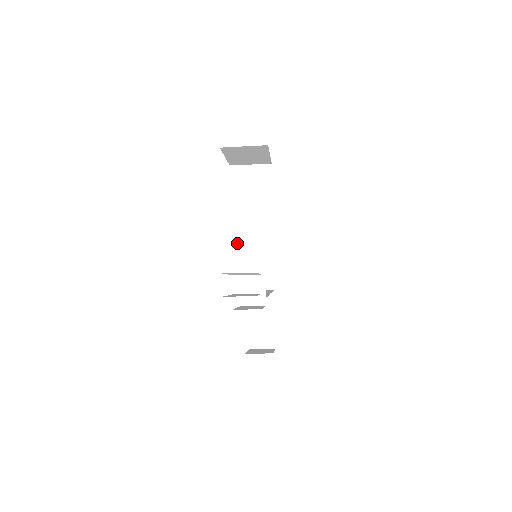
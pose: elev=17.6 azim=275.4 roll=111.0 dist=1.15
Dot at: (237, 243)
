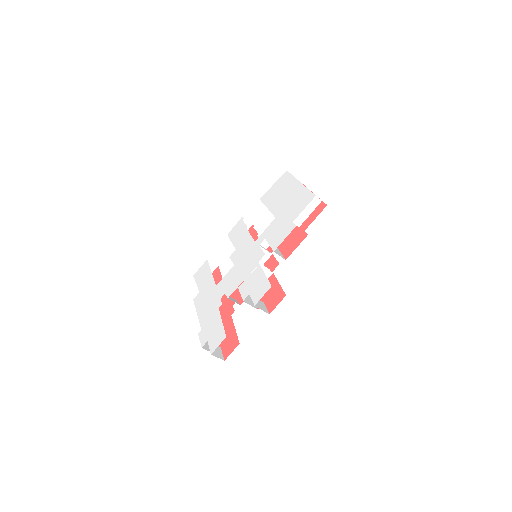
Dot at: occluded
